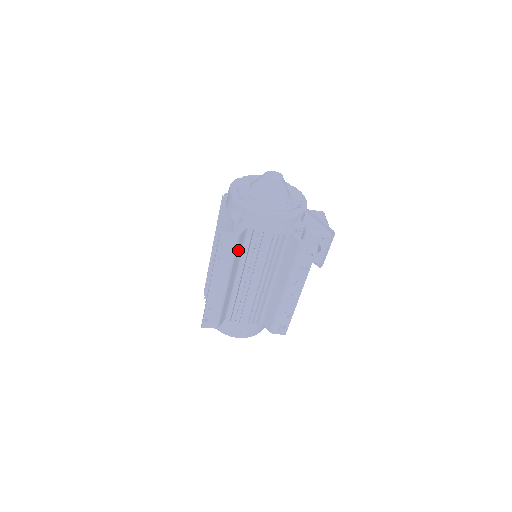
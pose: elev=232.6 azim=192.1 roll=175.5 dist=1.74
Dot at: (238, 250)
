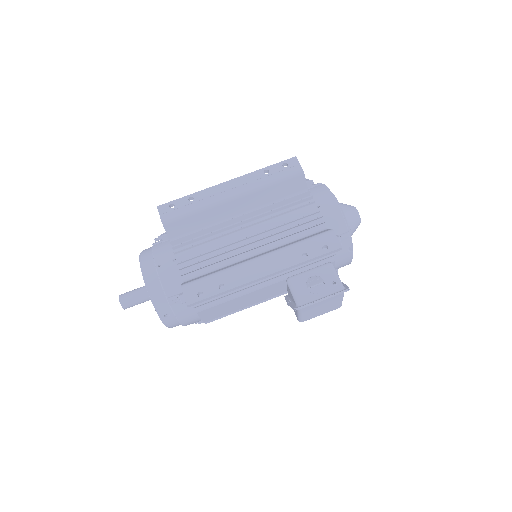
Dot at: (282, 188)
